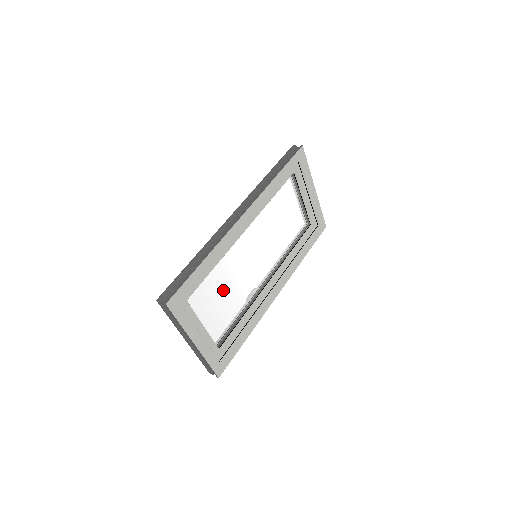
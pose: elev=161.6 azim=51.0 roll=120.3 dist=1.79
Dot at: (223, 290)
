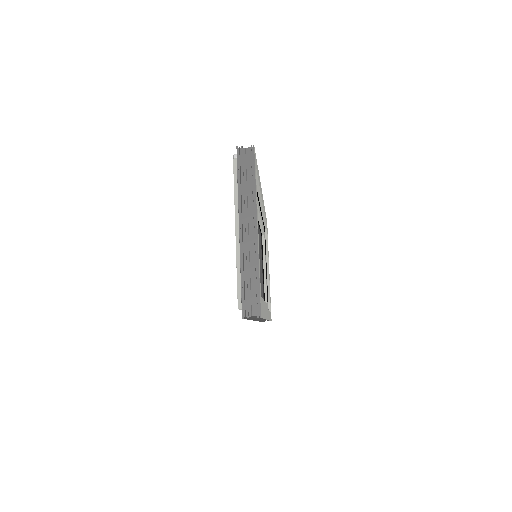
Dot at: occluded
